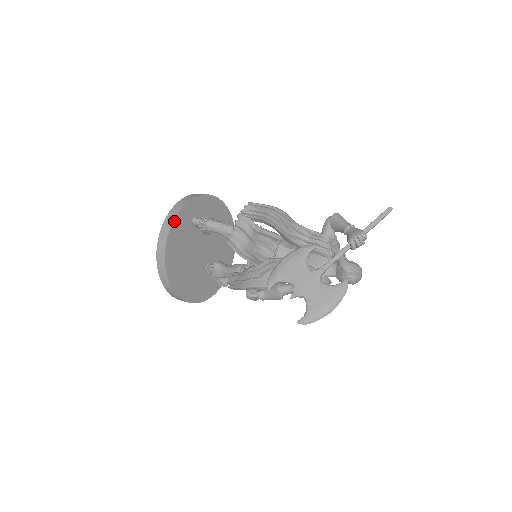
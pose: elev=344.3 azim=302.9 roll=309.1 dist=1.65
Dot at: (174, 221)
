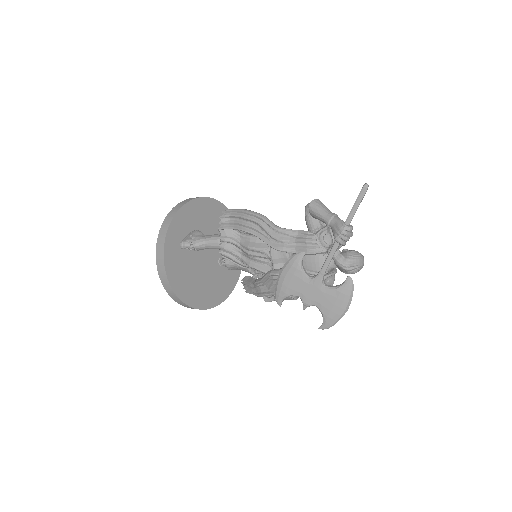
Dot at: (165, 262)
